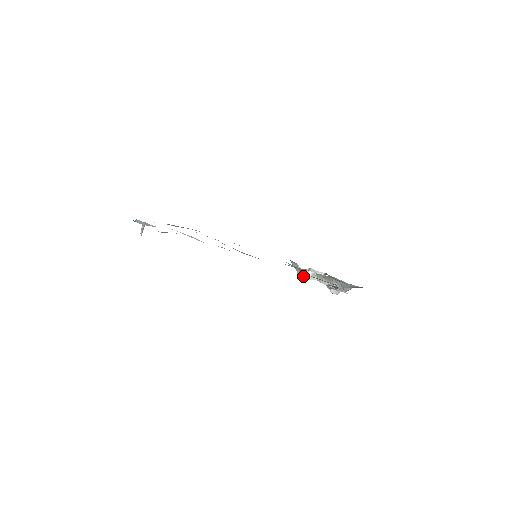
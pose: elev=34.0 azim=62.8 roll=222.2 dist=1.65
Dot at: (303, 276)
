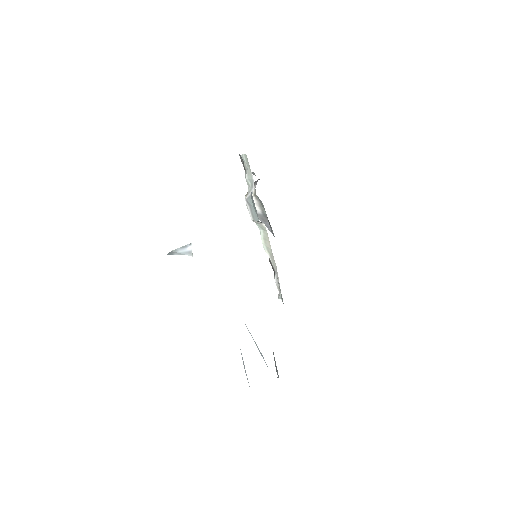
Dot at: (251, 213)
